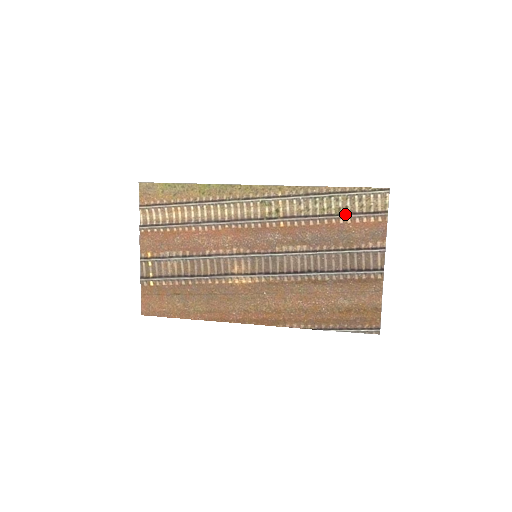
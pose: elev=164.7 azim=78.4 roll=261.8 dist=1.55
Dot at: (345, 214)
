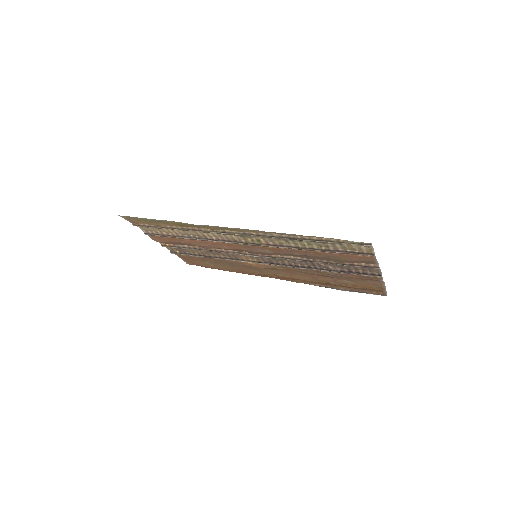
Dot at: (328, 250)
